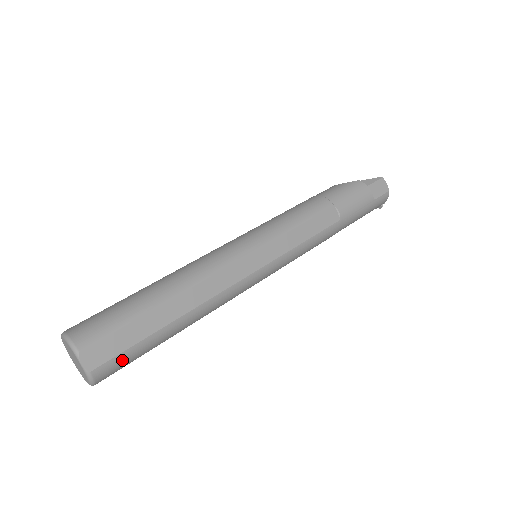
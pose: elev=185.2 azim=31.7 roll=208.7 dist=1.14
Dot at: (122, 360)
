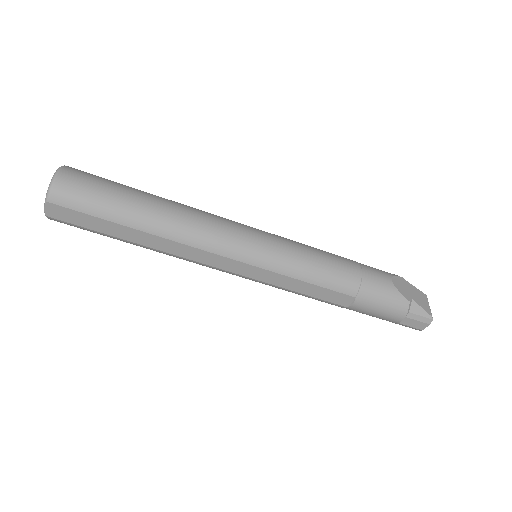
Dot at: (77, 227)
